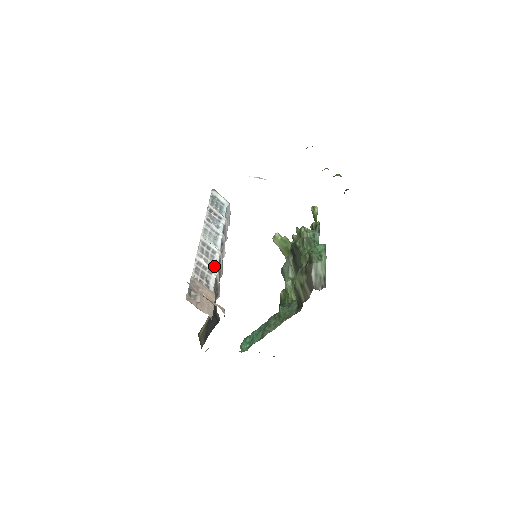
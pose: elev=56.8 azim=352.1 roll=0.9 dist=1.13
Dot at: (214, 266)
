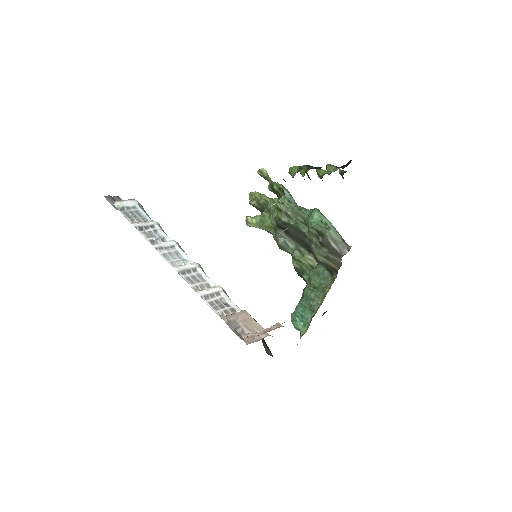
Dot at: (210, 283)
